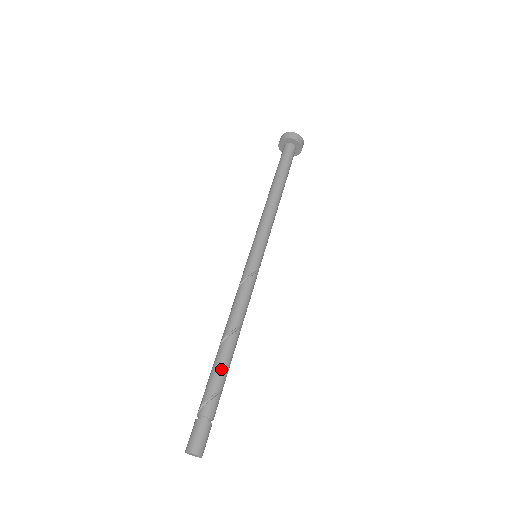
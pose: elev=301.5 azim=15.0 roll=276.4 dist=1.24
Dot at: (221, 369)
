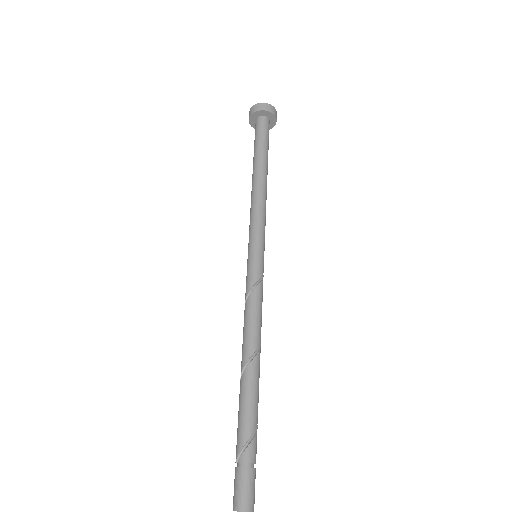
Dot at: (254, 401)
